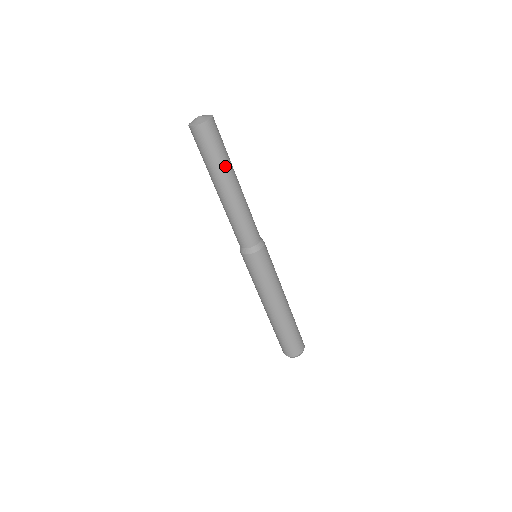
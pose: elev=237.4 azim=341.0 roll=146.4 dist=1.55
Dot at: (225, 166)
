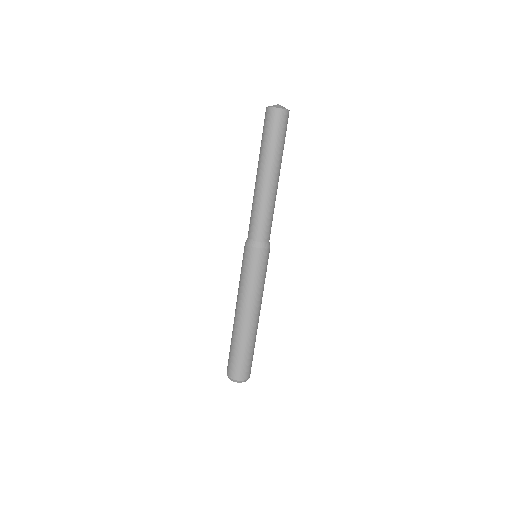
Dot at: (279, 155)
